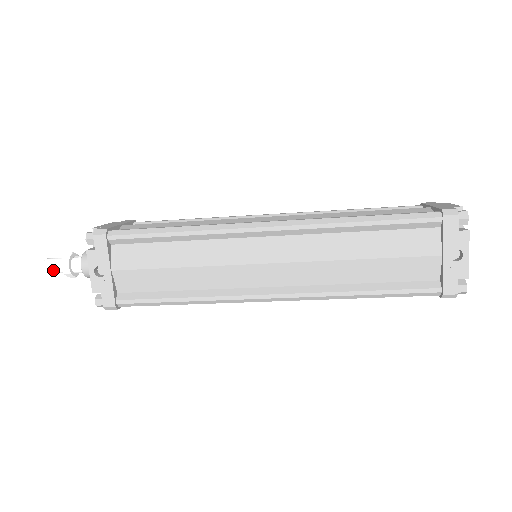
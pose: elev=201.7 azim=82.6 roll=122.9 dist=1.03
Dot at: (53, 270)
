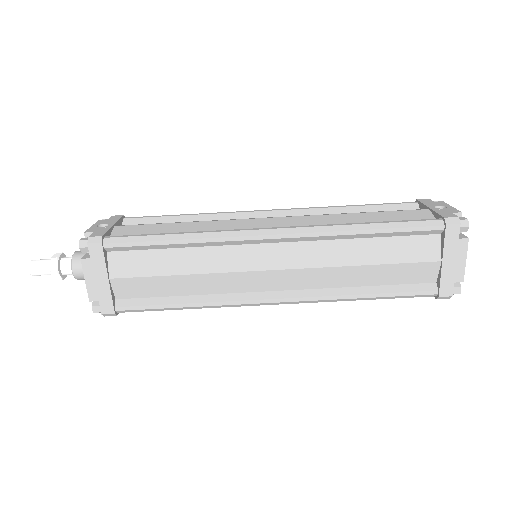
Dot at: (39, 262)
